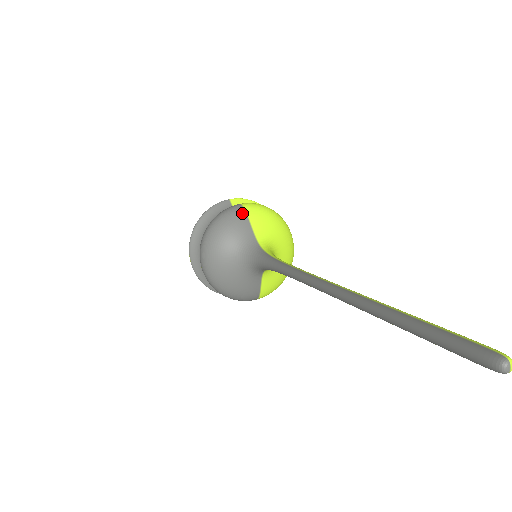
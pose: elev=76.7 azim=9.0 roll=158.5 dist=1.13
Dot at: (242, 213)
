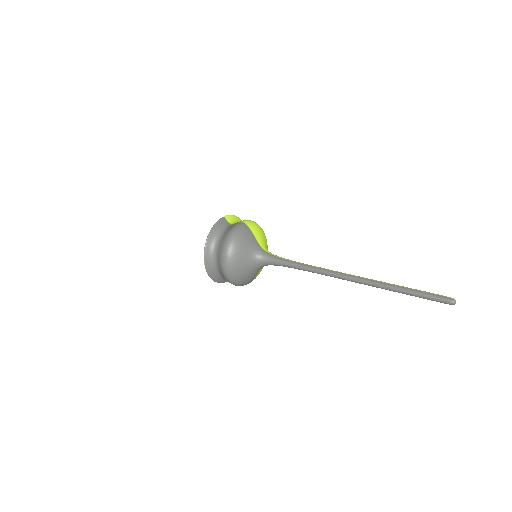
Dot at: (248, 229)
